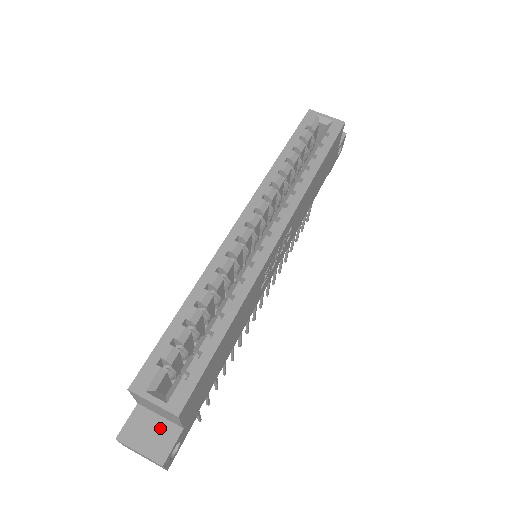
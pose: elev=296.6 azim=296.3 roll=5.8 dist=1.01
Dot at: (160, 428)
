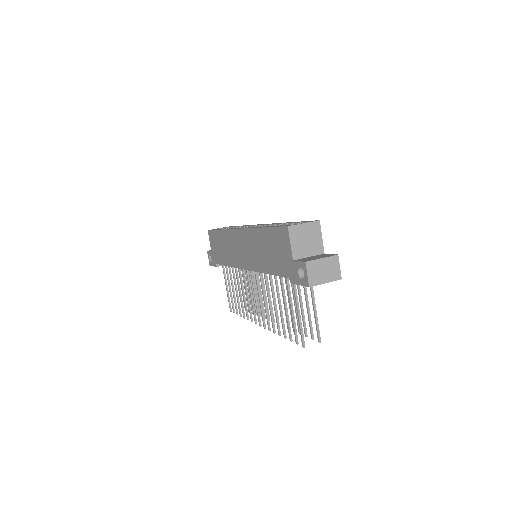
Dot at: (316, 256)
